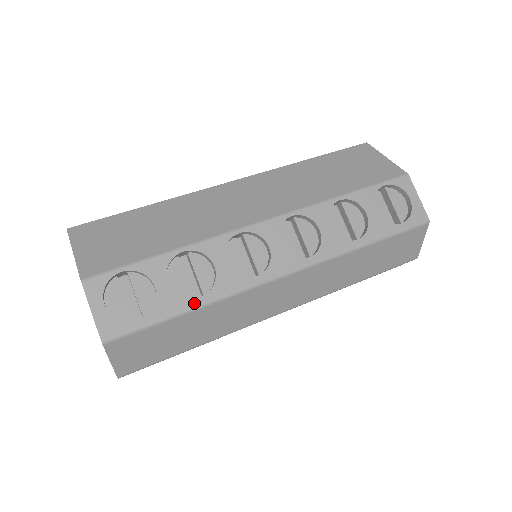
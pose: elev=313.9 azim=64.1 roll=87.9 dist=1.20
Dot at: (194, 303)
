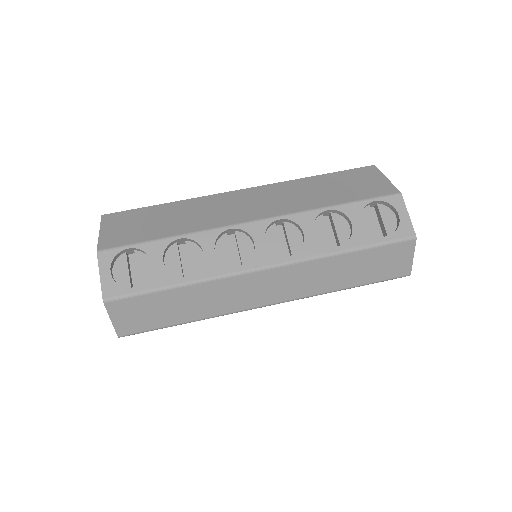
Dot at: (181, 281)
